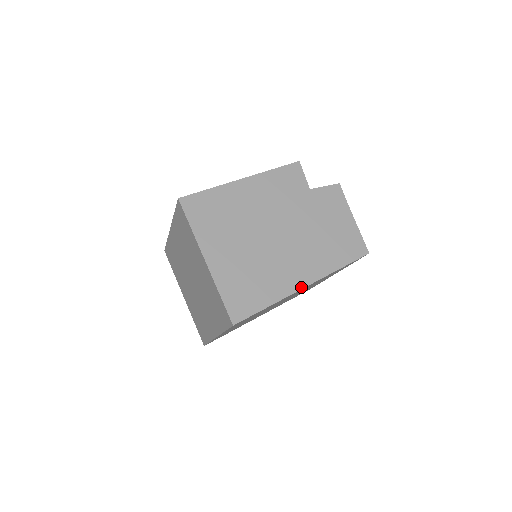
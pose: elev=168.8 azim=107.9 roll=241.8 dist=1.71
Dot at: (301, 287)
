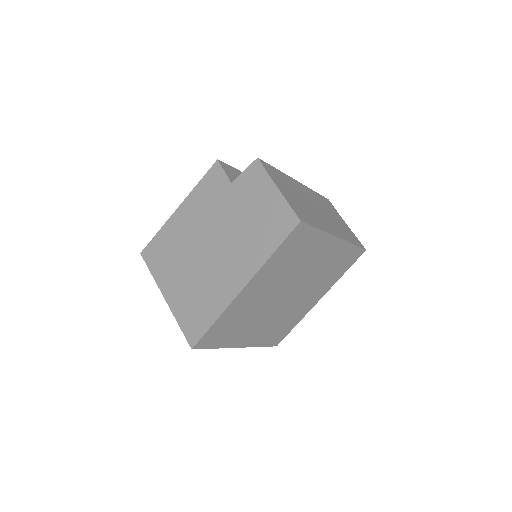
Dot at: (238, 291)
